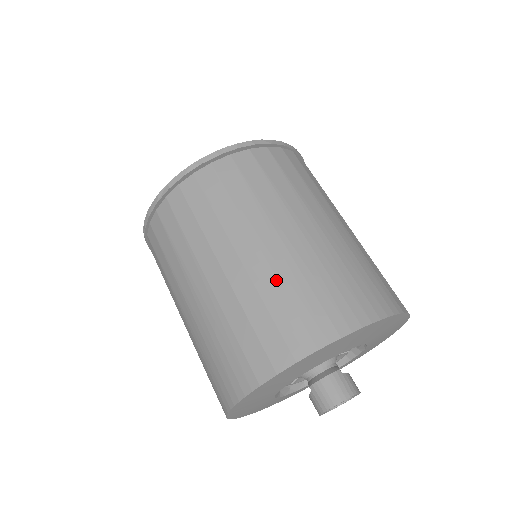
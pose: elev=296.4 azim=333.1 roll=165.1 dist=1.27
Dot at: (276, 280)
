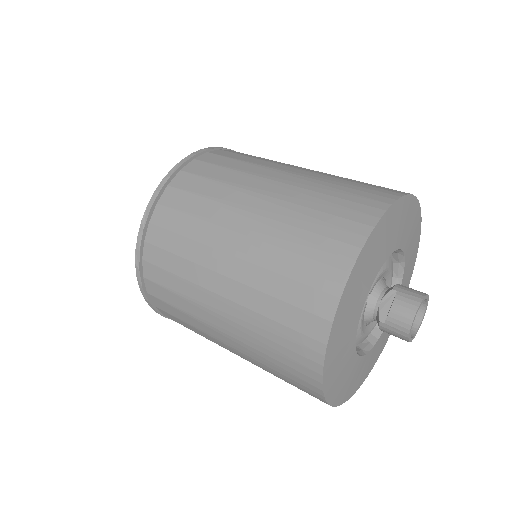
Dot at: occluded
